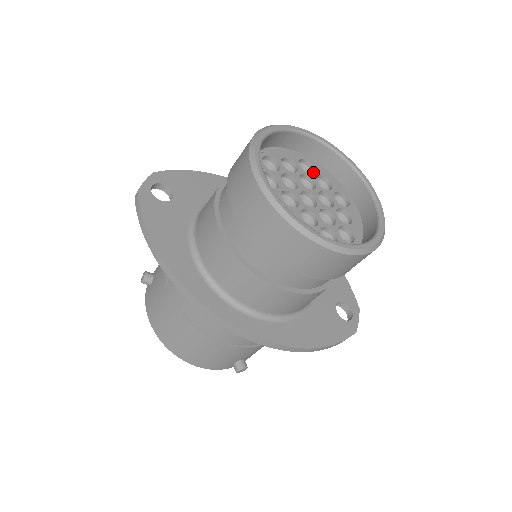
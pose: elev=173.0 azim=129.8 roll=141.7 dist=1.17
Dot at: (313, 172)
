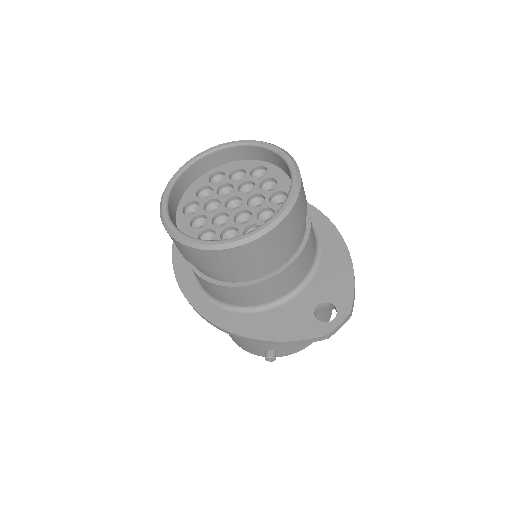
Dot at: (265, 176)
